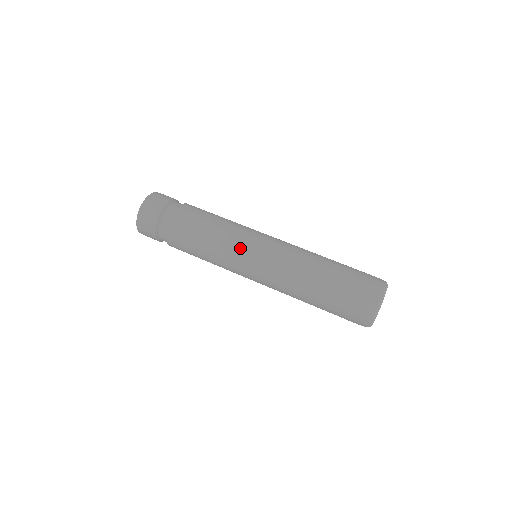
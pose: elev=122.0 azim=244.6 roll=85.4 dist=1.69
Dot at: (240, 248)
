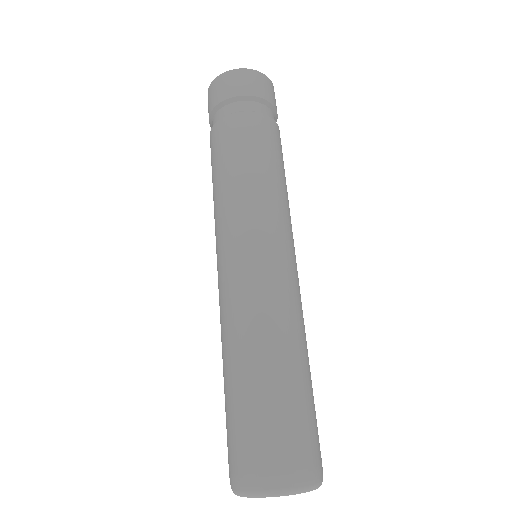
Dot at: (249, 222)
